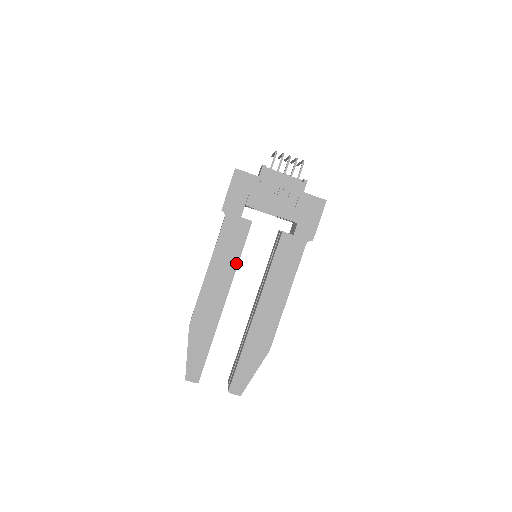
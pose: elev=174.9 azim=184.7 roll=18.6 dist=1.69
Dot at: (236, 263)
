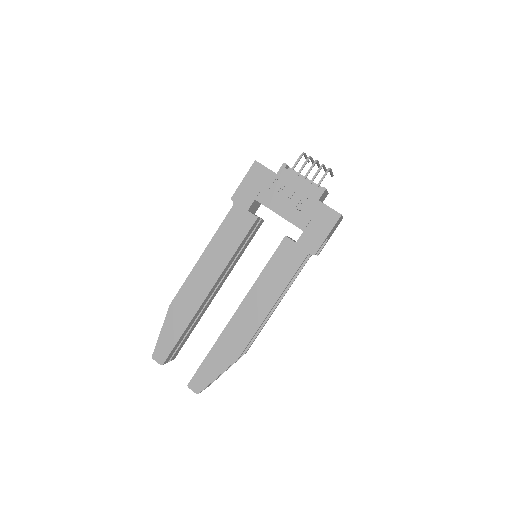
Dot at: (230, 256)
